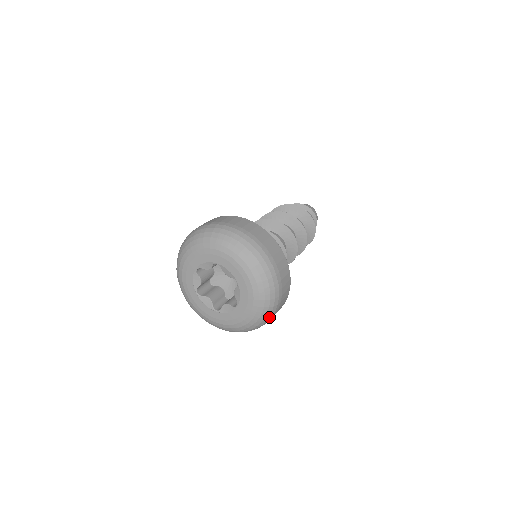
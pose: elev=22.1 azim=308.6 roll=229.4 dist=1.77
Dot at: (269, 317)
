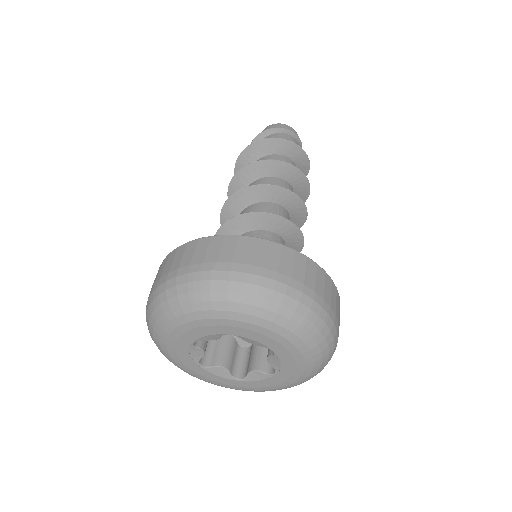
Dot at: (318, 315)
